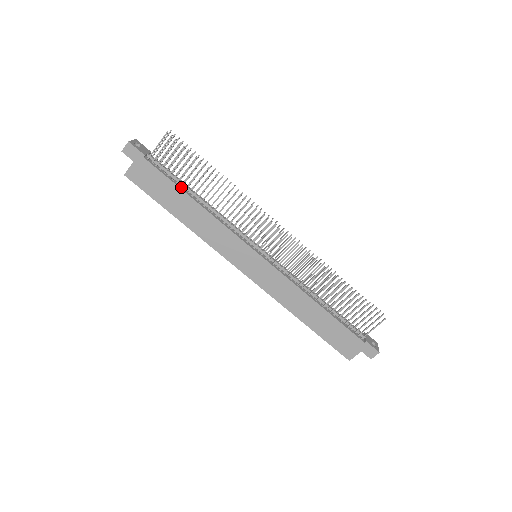
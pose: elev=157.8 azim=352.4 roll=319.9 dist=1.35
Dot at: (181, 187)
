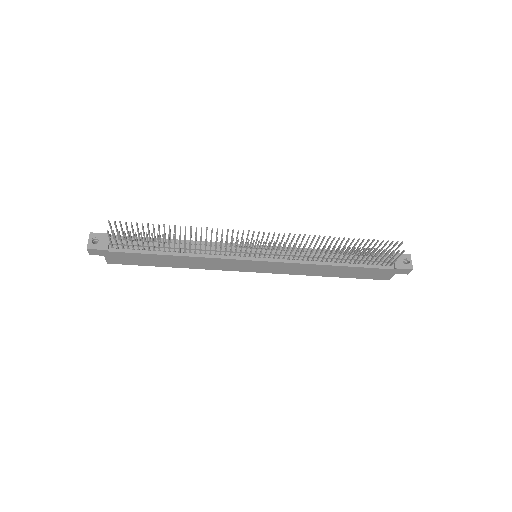
Dot at: (155, 251)
